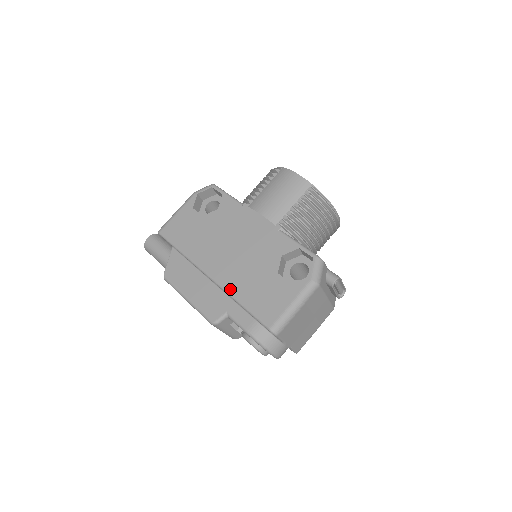
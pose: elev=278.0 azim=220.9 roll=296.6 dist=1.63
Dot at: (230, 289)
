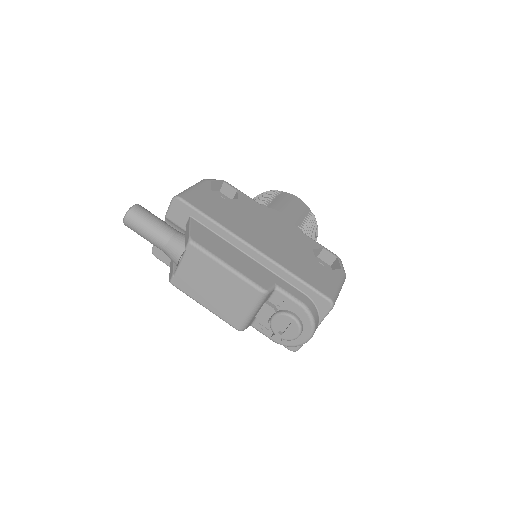
Dot at: (281, 262)
